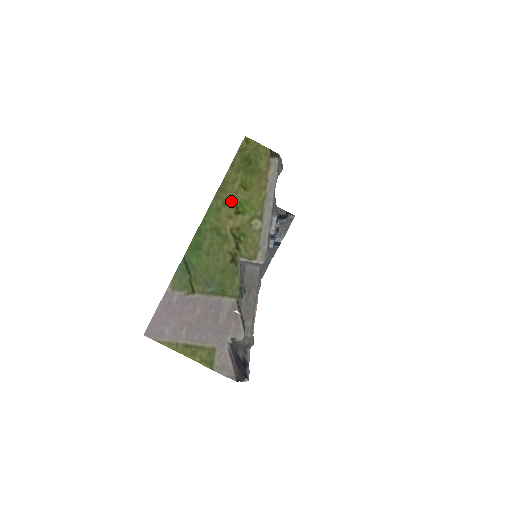
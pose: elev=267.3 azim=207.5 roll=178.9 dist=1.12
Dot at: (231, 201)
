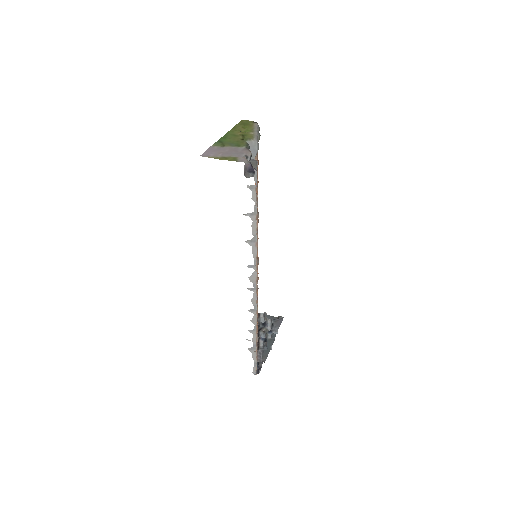
Dot at: (239, 130)
